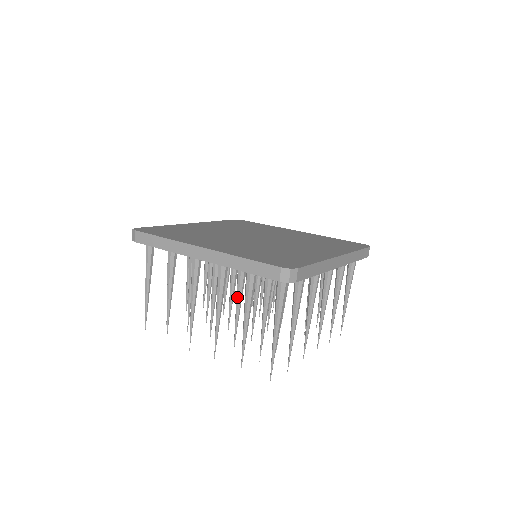
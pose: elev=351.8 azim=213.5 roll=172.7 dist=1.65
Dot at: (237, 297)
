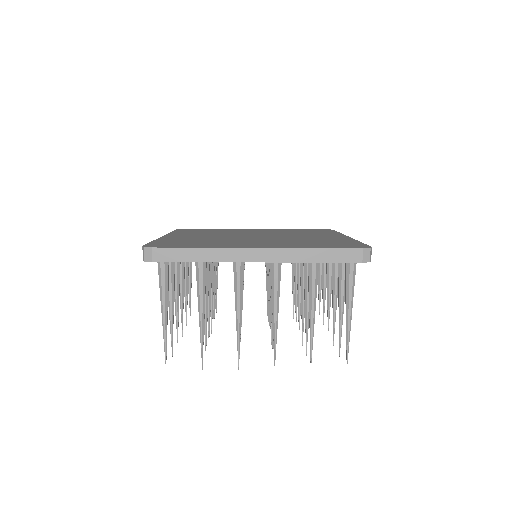
Dot at: occluded
